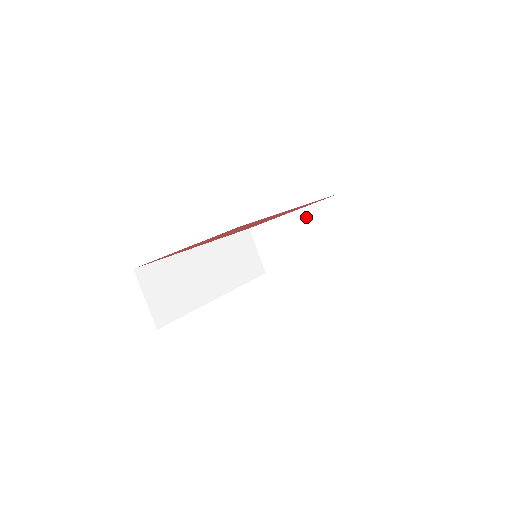
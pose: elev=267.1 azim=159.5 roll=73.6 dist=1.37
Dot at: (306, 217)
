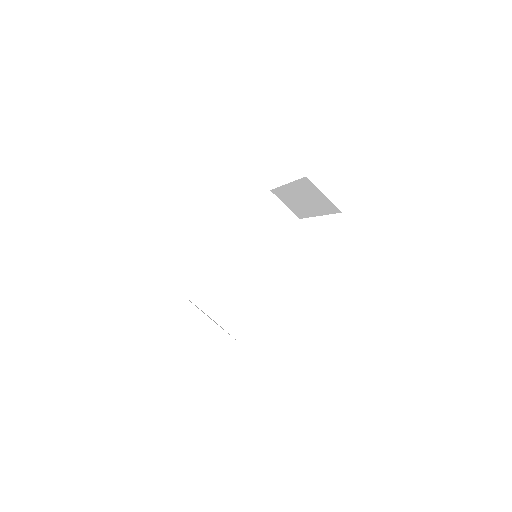
Dot at: (297, 189)
